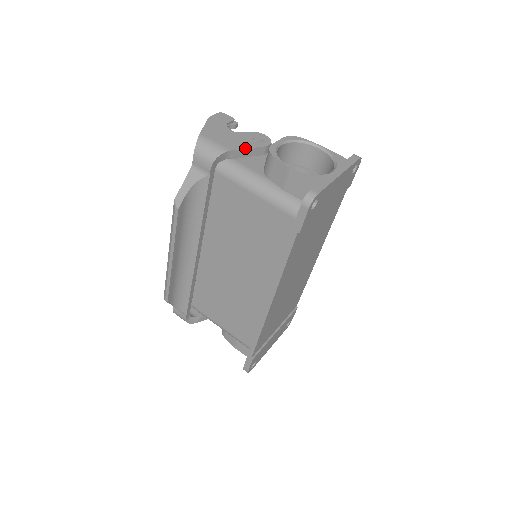
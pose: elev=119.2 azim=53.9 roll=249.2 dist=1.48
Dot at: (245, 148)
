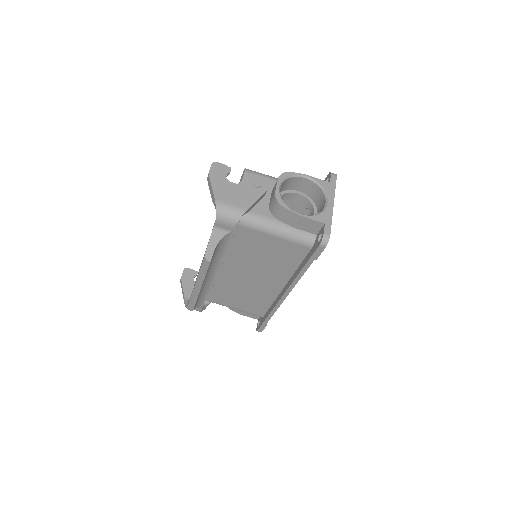
Dot at: (255, 201)
